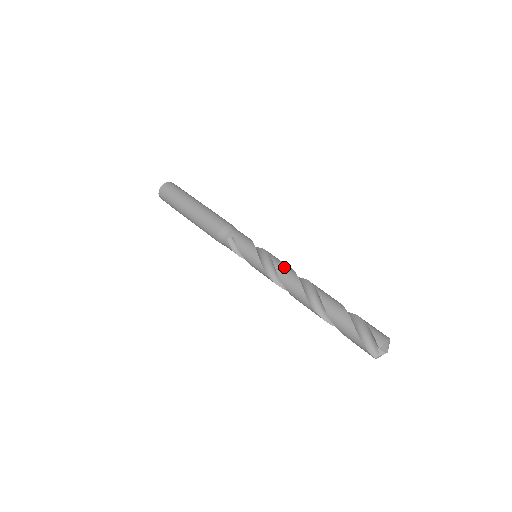
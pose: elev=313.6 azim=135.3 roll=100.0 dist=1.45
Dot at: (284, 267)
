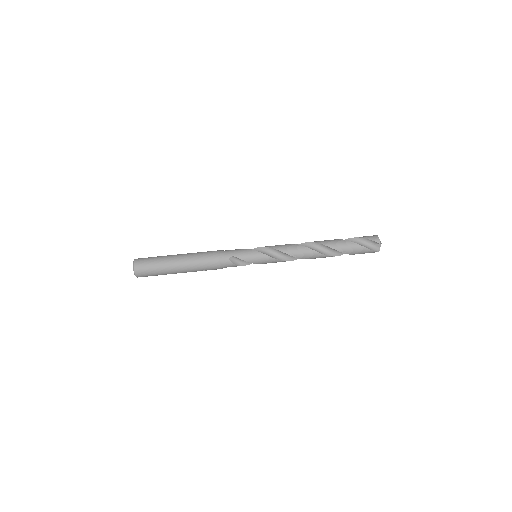
Dot at: (285, 246)
